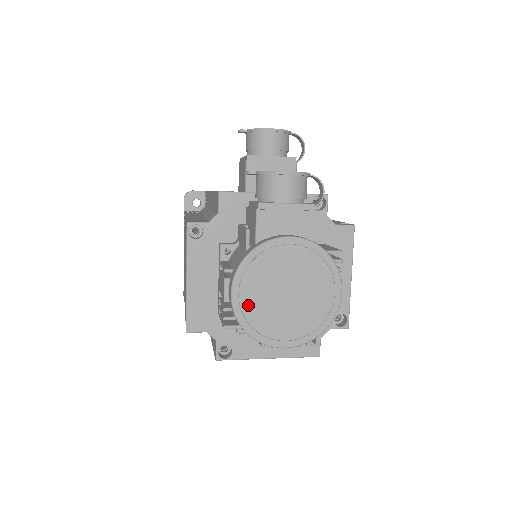
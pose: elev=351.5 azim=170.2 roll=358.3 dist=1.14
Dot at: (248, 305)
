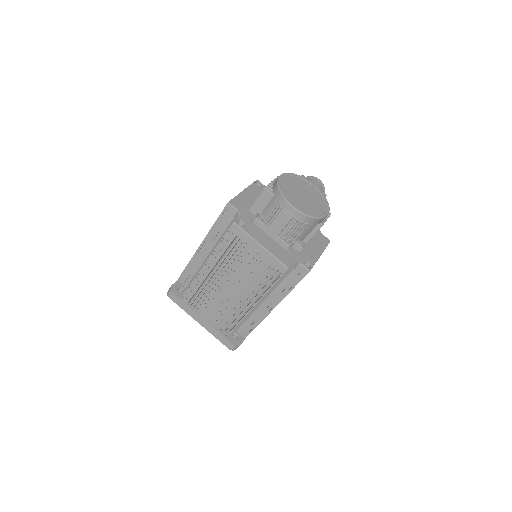
Dot at: (285, 183)
